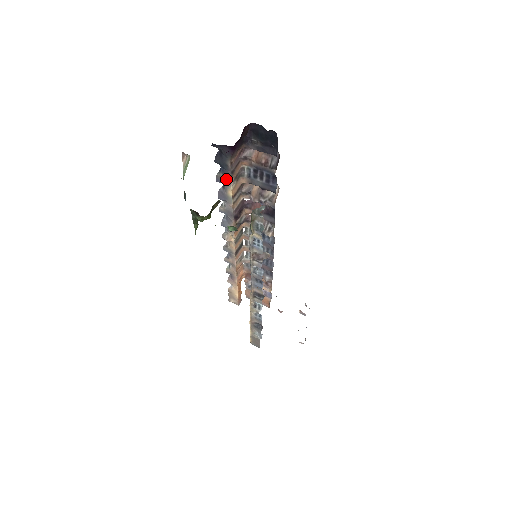
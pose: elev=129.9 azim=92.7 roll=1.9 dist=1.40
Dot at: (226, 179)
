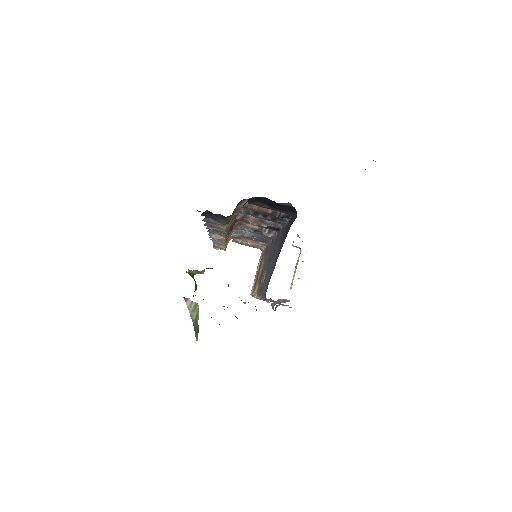
Dot at: (218, 223)
